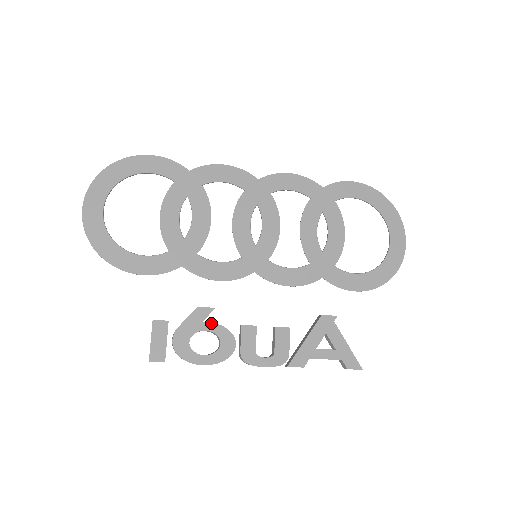
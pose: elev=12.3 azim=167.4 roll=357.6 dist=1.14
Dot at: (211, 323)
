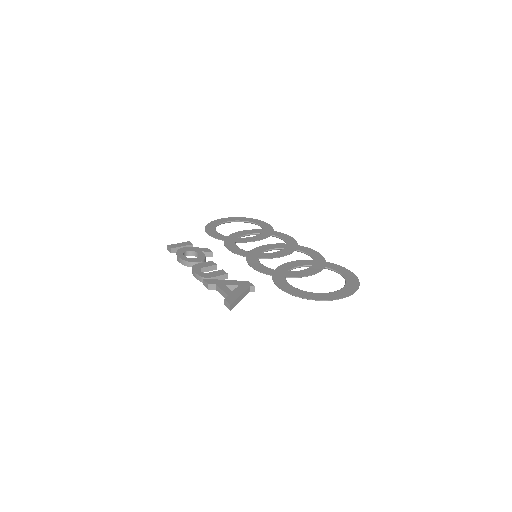
Dot at: (204, 253)
